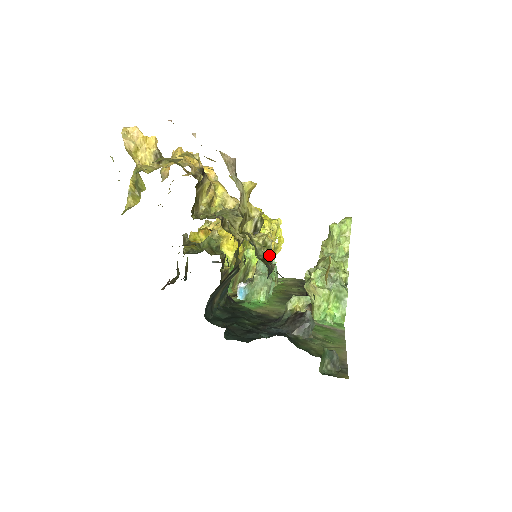
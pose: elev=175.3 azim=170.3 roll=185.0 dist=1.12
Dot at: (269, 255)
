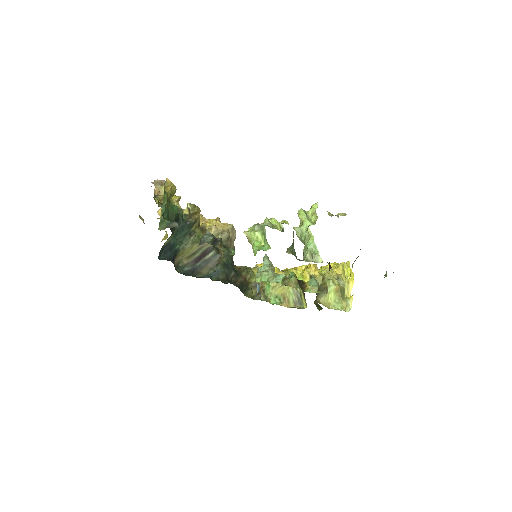
Dot at: occluded
